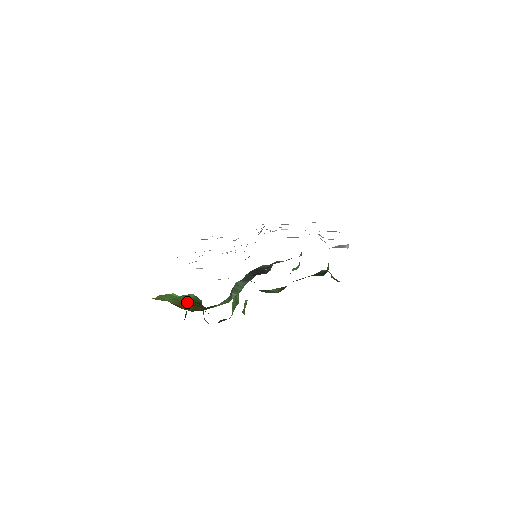
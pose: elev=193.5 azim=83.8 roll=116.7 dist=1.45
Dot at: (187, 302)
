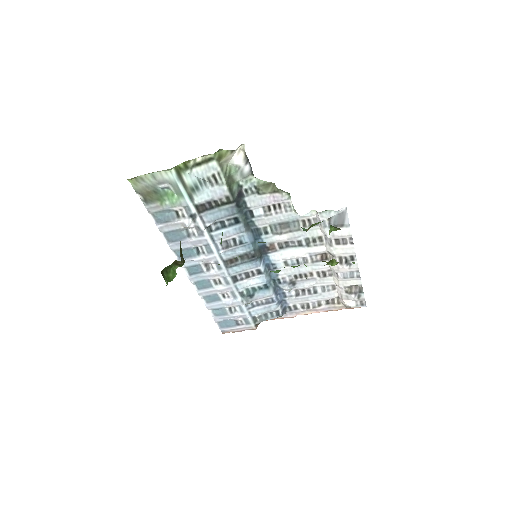
Dot at: occluded
